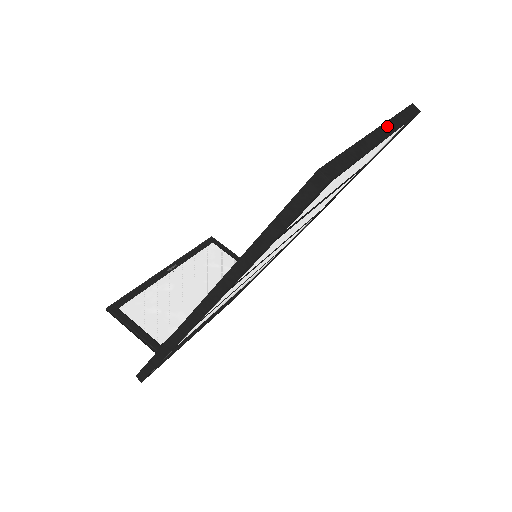
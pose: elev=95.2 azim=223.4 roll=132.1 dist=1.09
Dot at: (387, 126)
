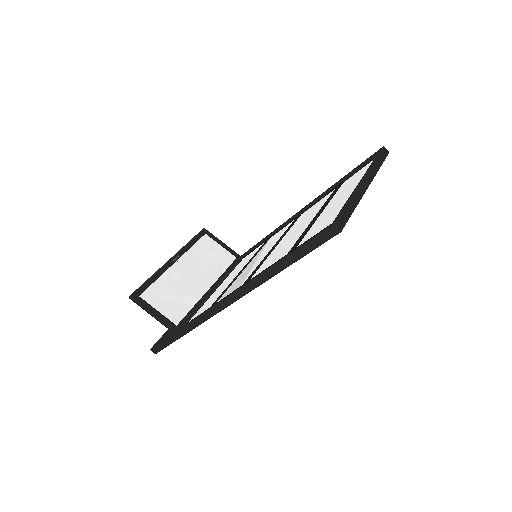
Dot at: (369, 173)
